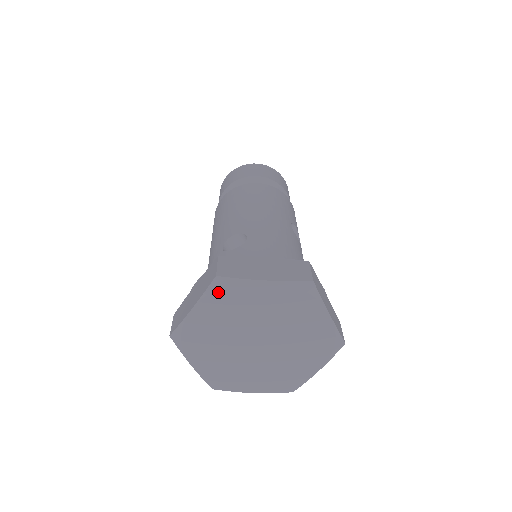
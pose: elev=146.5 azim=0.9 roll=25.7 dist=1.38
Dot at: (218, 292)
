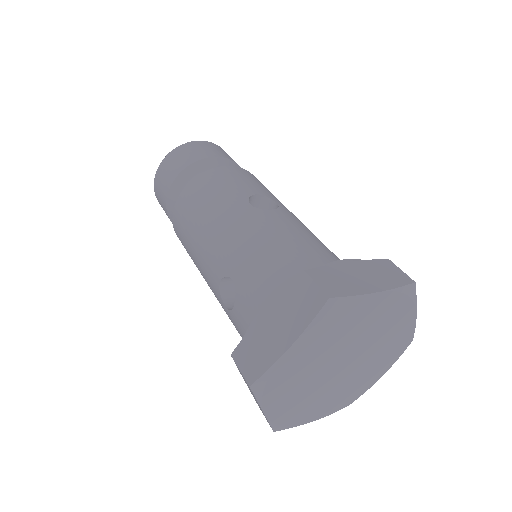
Dot at: (267, 390)
